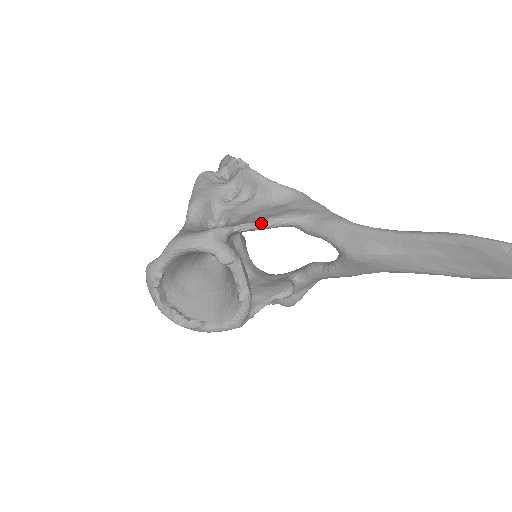
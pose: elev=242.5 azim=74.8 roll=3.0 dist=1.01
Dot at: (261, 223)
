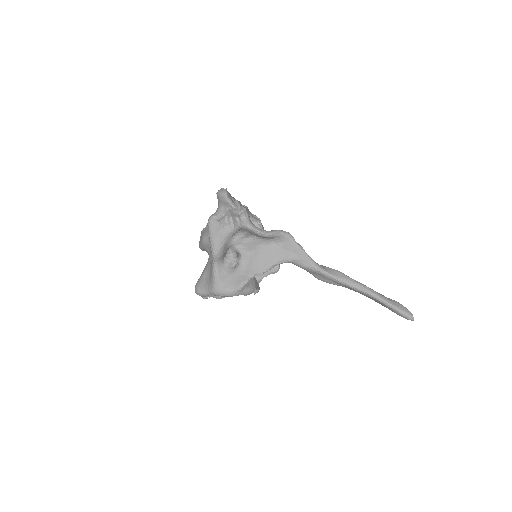
Dot at: (266, 271)
